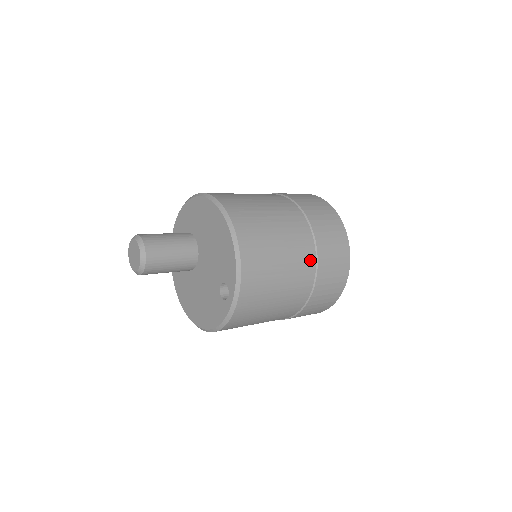
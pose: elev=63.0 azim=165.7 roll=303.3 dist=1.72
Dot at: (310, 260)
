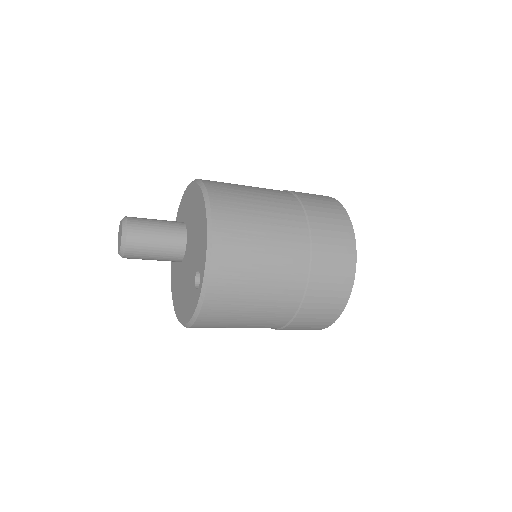
Dot at: (302, 258)
